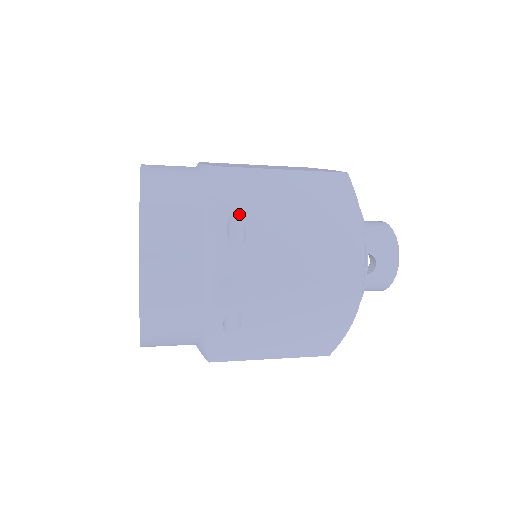
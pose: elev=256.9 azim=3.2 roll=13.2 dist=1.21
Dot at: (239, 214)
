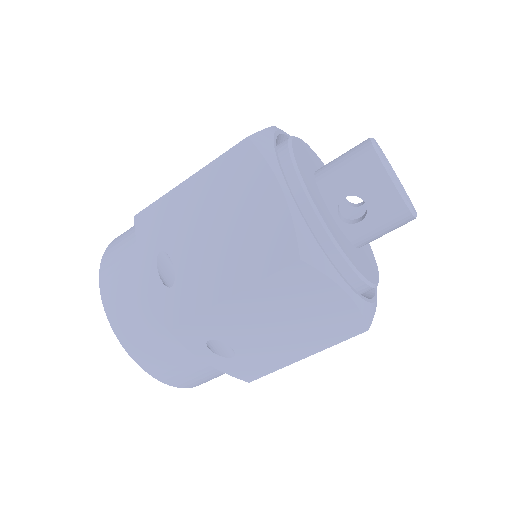
Dot at: (163, 250)
